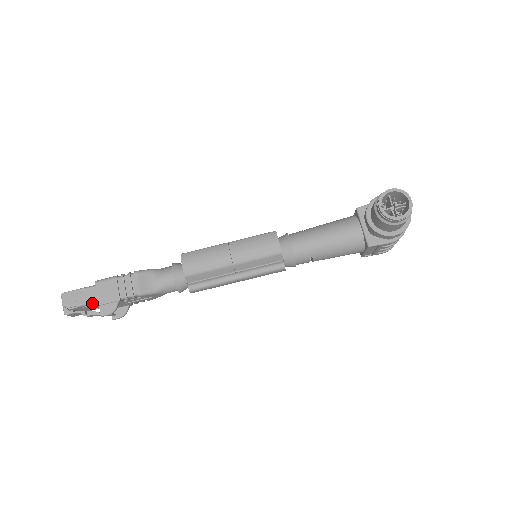
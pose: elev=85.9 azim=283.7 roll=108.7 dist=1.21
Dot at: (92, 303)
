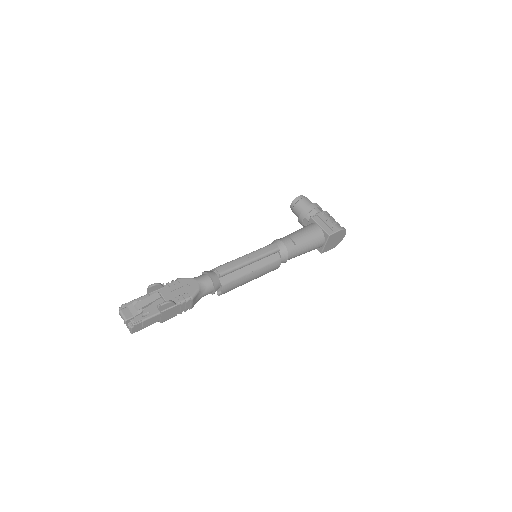
Dot at: (142, 297)
